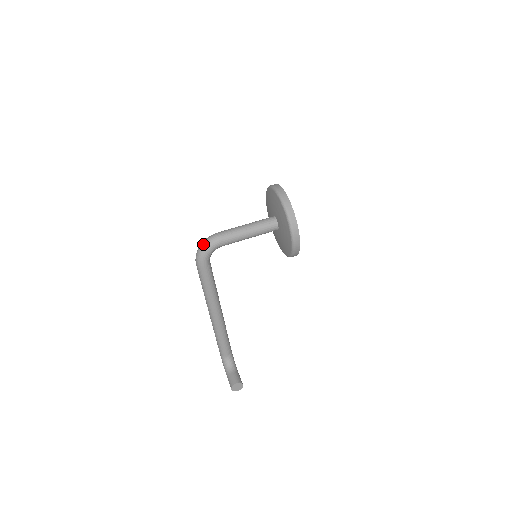
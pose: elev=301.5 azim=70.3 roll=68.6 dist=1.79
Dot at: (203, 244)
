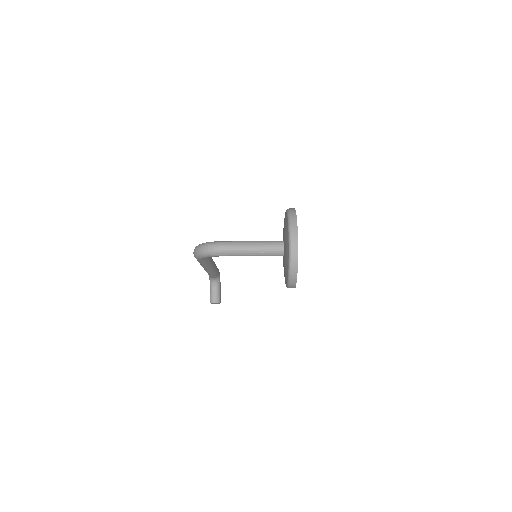
Dot at: (202, 250)
